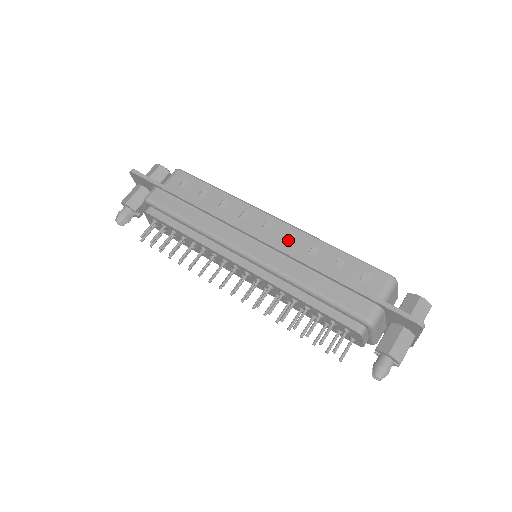
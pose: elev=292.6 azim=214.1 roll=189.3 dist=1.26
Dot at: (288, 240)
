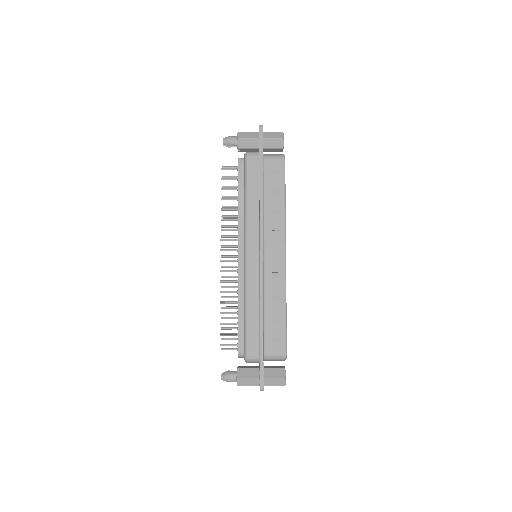
Dot at: (274, 275)
